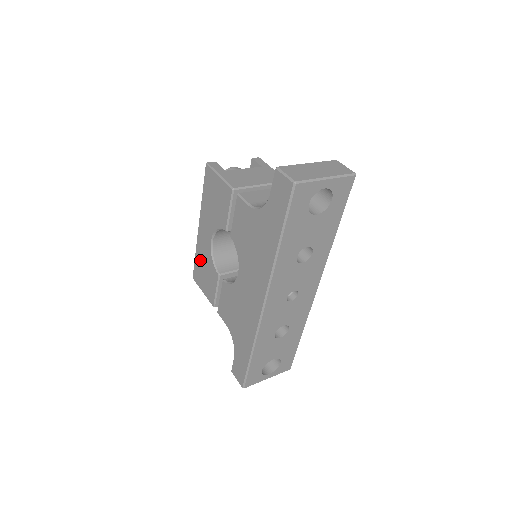
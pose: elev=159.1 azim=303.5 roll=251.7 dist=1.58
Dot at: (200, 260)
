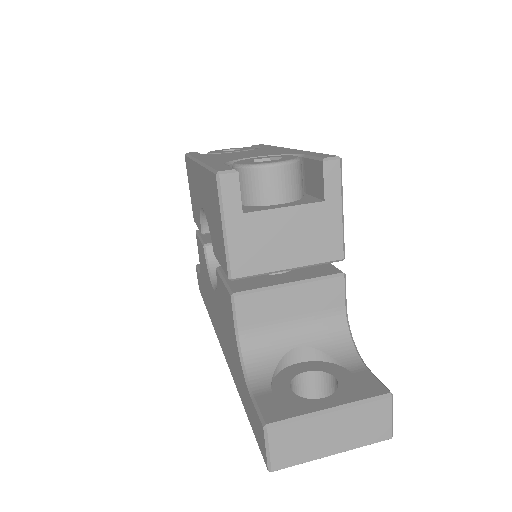
Dot at: (192, 176)
